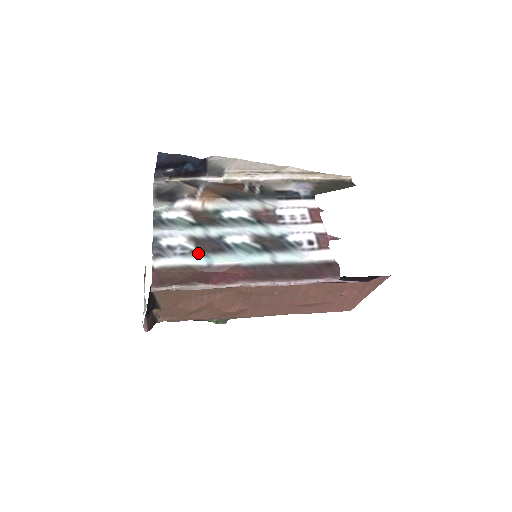
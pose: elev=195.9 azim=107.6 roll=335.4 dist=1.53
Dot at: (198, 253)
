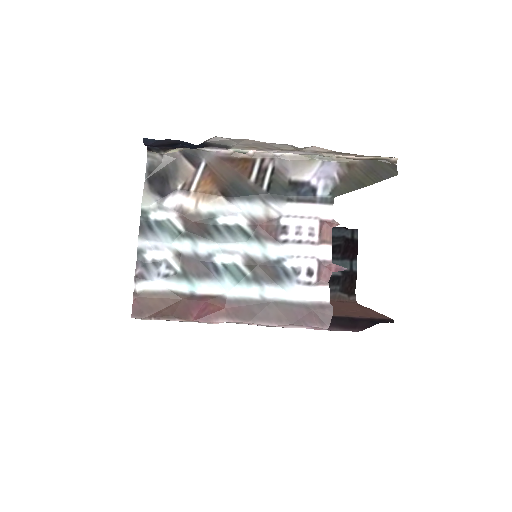
Dot at: (182, 277)
